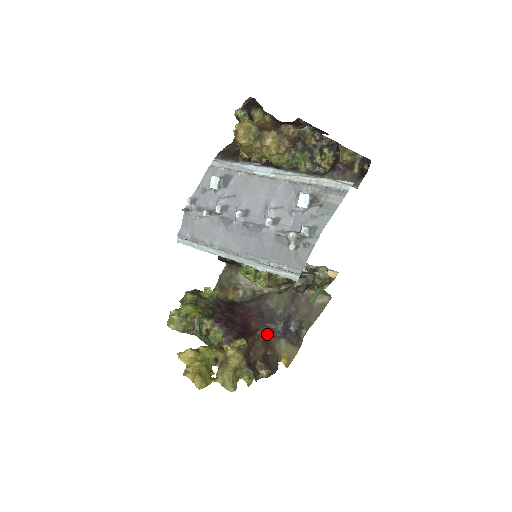
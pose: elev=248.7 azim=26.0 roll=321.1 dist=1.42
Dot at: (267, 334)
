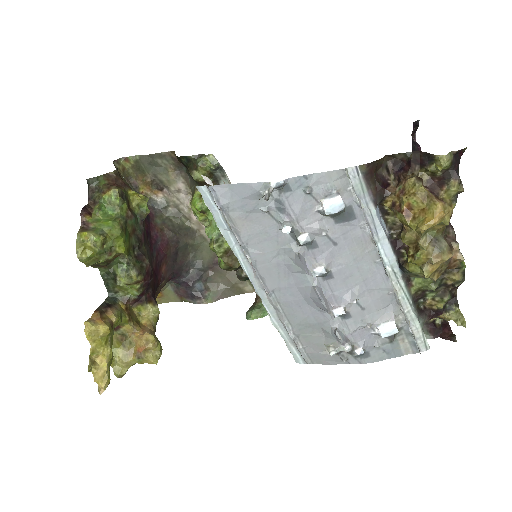
Dot at: occluded
